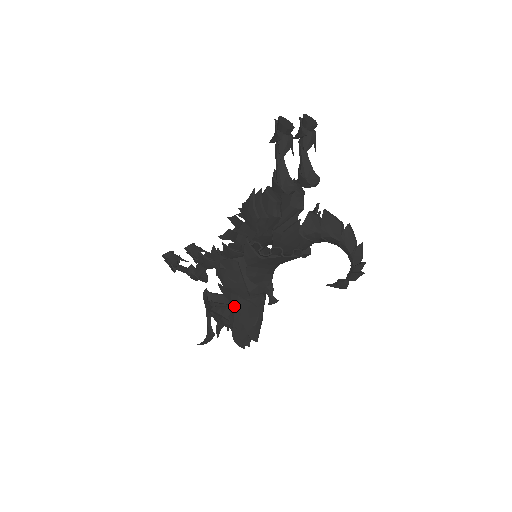
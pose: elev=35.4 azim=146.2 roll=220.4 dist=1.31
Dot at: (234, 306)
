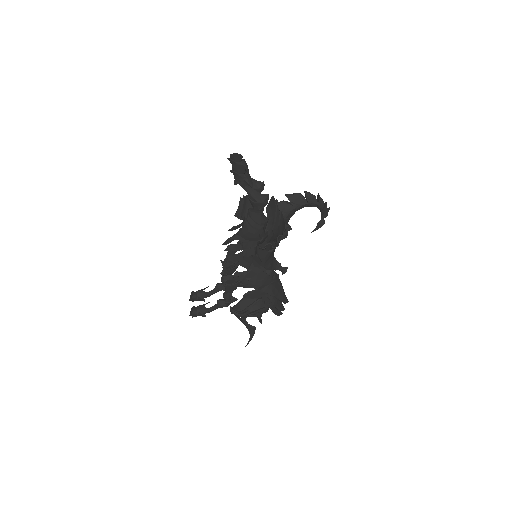
Dot at: (267, 294)
